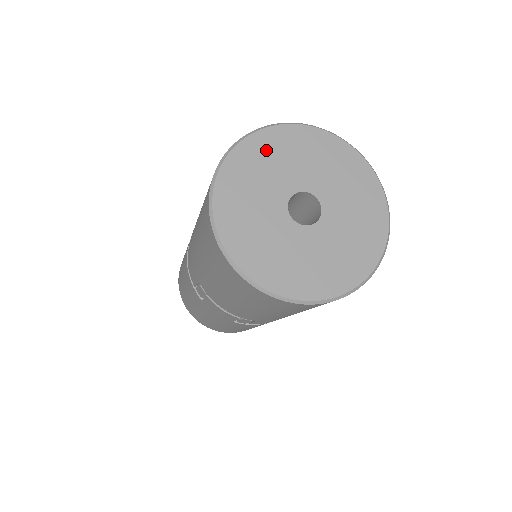
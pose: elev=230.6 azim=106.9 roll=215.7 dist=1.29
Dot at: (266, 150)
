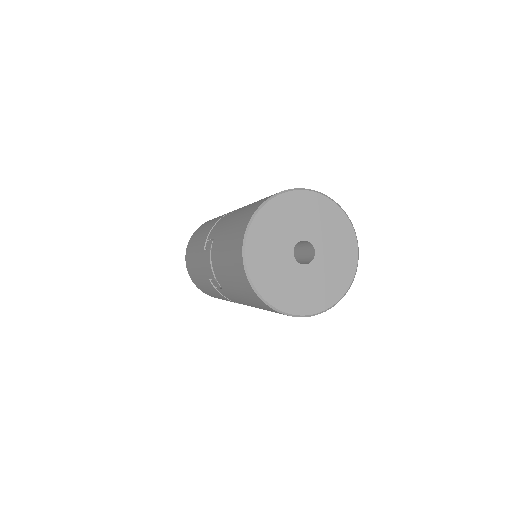
Dot at: (314, 206)
